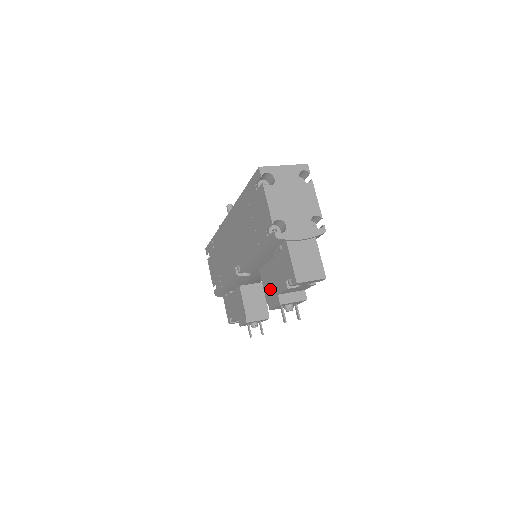
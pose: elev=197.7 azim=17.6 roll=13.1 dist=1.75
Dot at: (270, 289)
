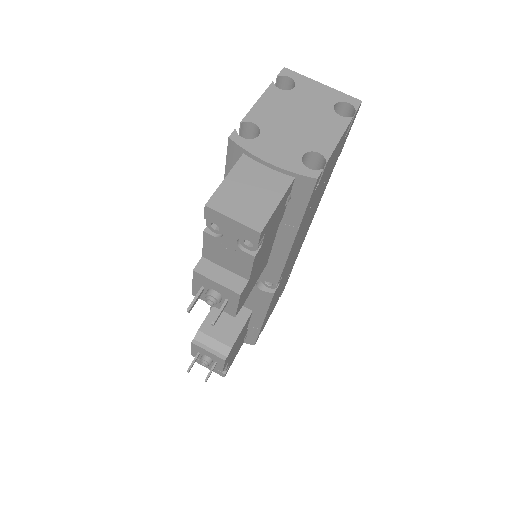
Dot at: occluded
